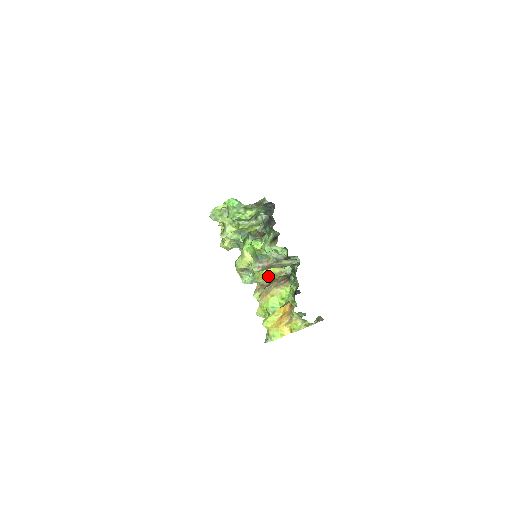
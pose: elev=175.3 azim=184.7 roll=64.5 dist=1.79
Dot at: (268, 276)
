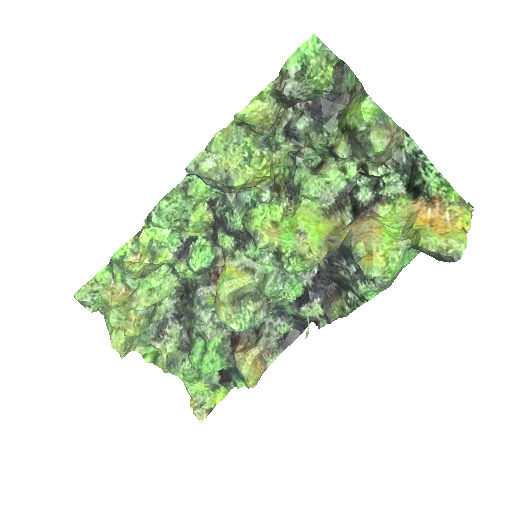
Dot at: (324, 239)
